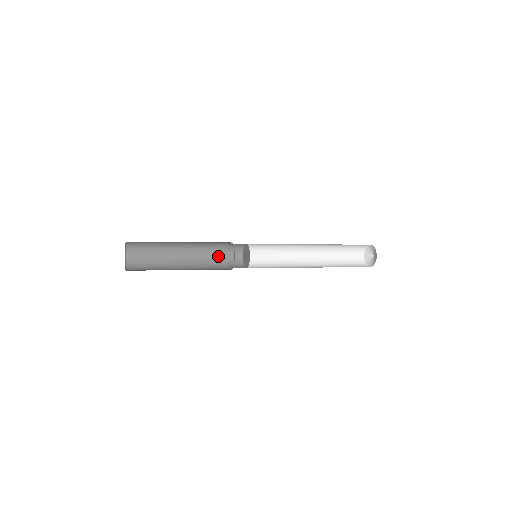
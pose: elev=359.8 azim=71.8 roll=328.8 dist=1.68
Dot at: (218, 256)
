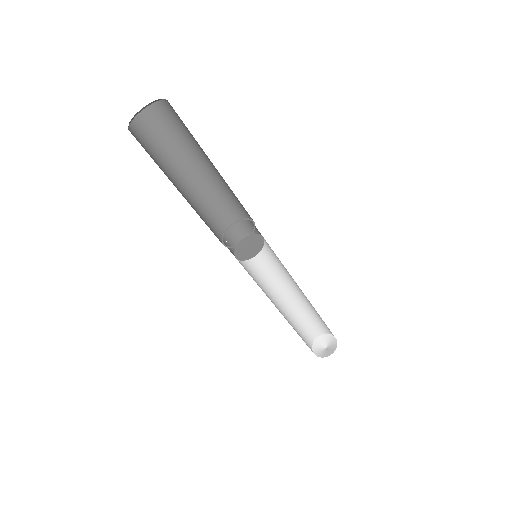
Dot at: (216, 223)
